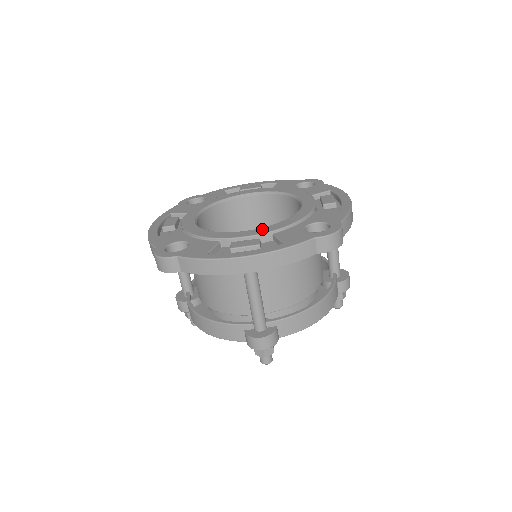
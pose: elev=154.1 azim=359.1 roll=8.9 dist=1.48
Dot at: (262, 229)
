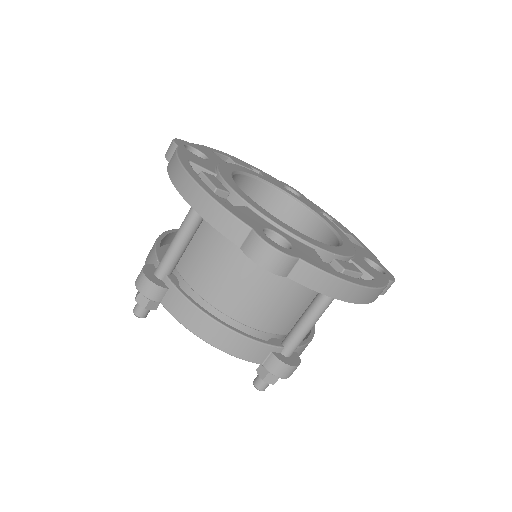
Dot at: (249, 199)
